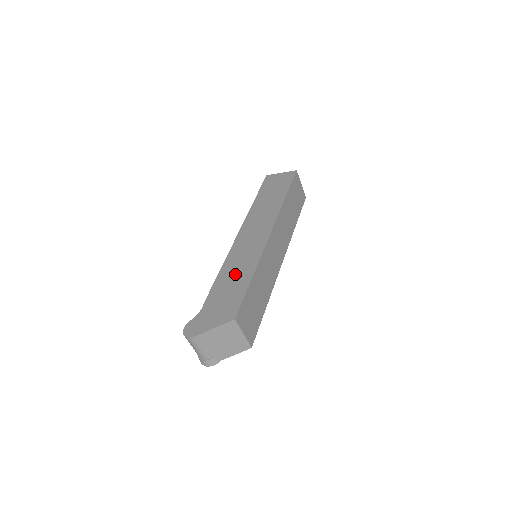
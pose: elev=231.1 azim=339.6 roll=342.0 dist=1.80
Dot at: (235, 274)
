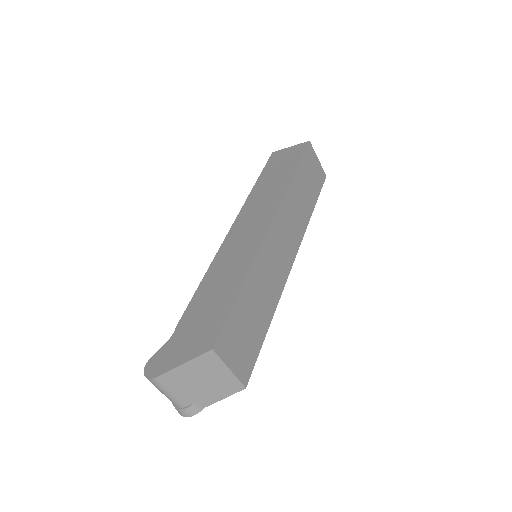
Dot at: (220, 282)
